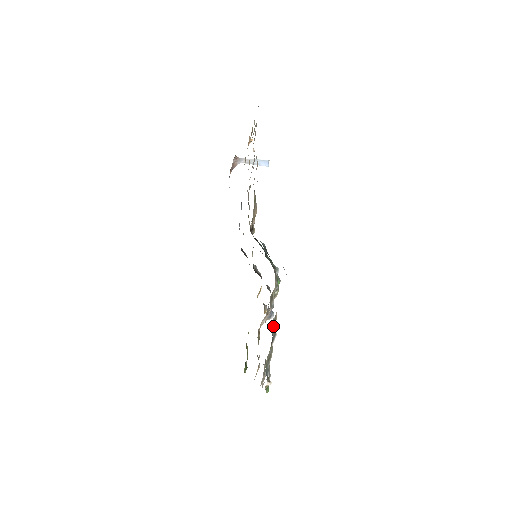
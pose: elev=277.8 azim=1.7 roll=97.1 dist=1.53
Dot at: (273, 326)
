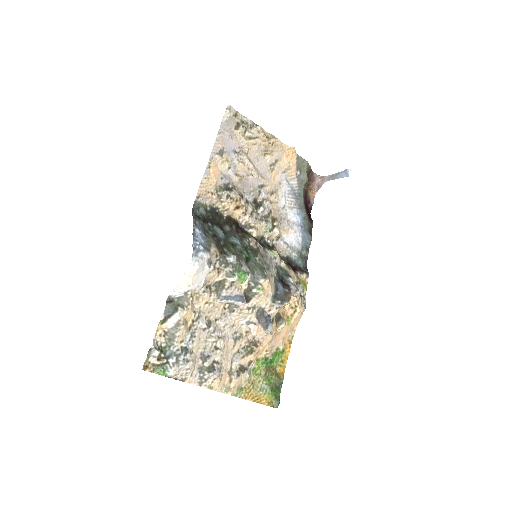
Dot at: (181, 304)
